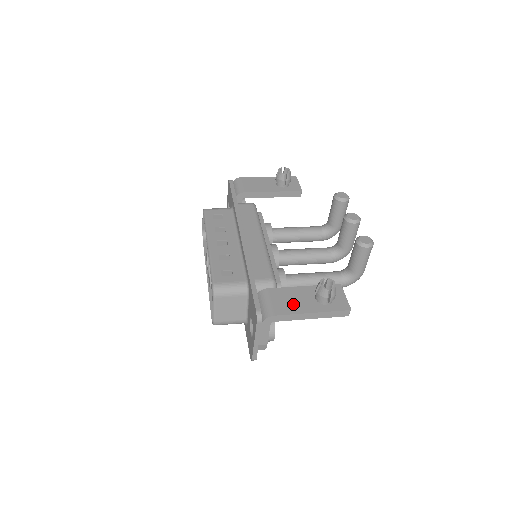
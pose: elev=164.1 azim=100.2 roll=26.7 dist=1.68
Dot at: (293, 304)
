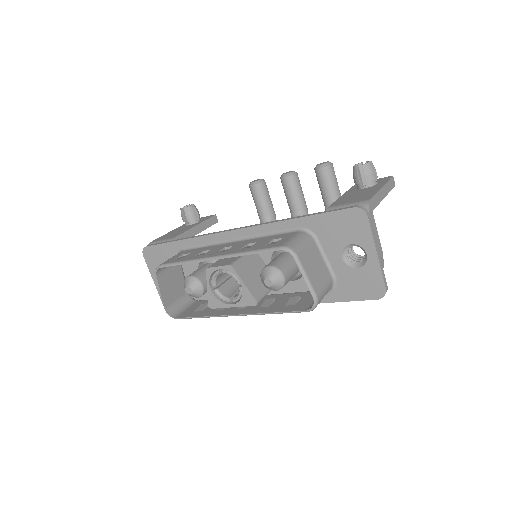
Dot at: (362, 194)
